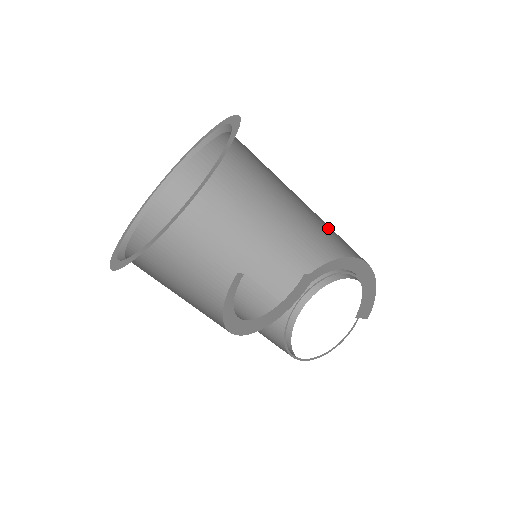
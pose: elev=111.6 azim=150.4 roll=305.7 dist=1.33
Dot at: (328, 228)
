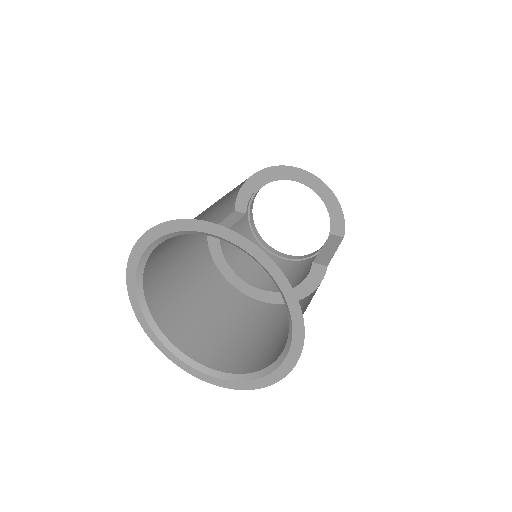
Dot at: occluded
